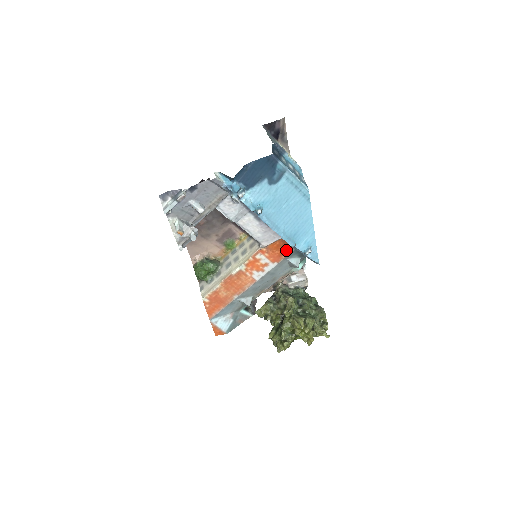
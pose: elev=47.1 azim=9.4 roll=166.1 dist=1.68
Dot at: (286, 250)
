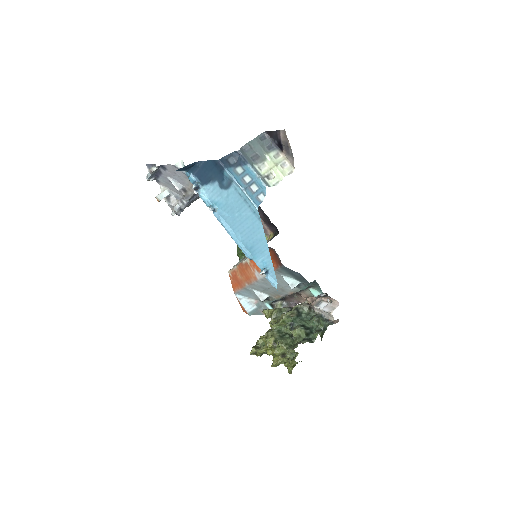
Dot at: (274, 264)
